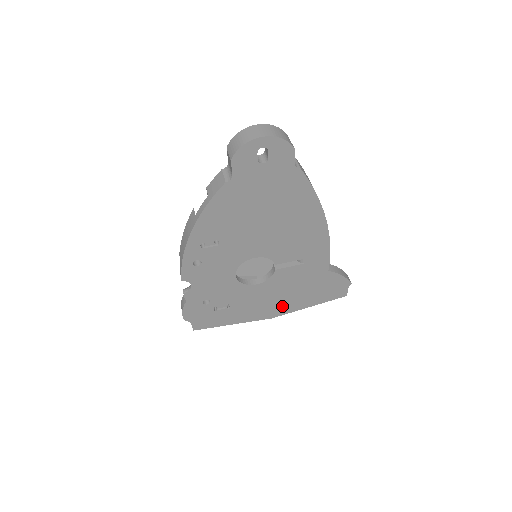
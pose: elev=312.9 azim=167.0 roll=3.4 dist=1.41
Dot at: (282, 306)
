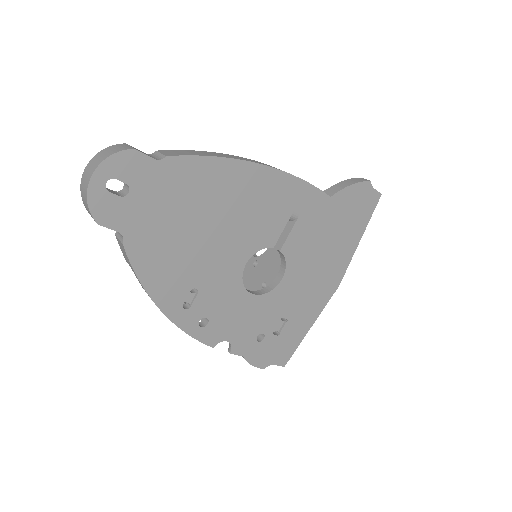
Dot at: (333, 268)
